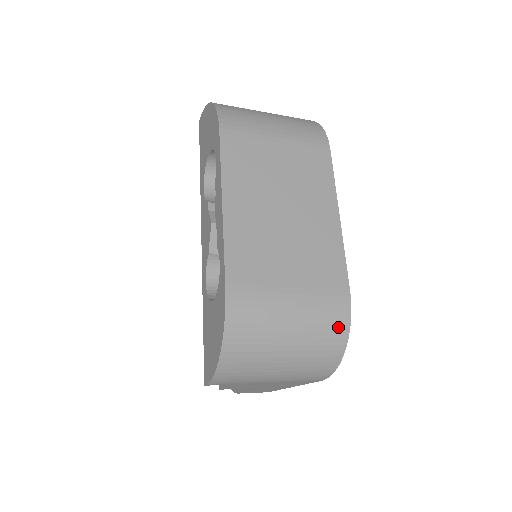
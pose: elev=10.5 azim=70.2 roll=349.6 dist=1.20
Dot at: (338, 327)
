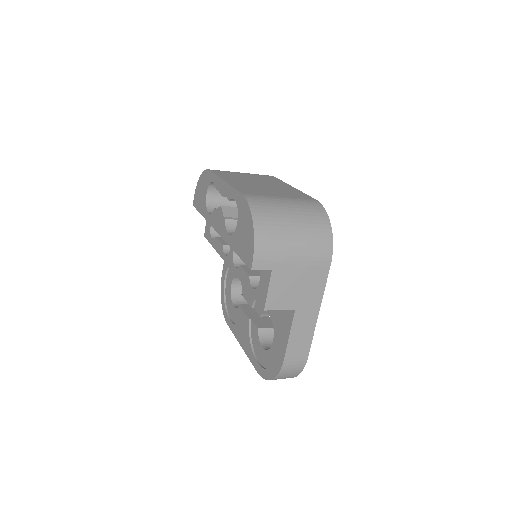
Dot at: (319, 211)
